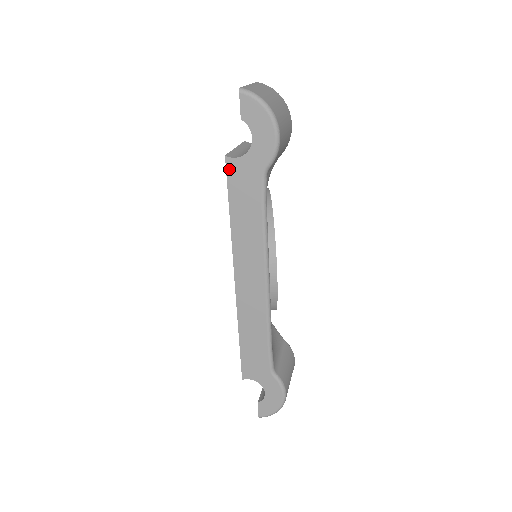
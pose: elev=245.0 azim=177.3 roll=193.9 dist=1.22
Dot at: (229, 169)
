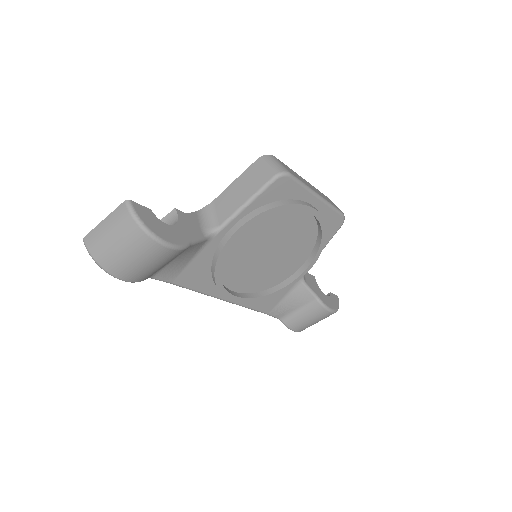
Dot at: occluded
